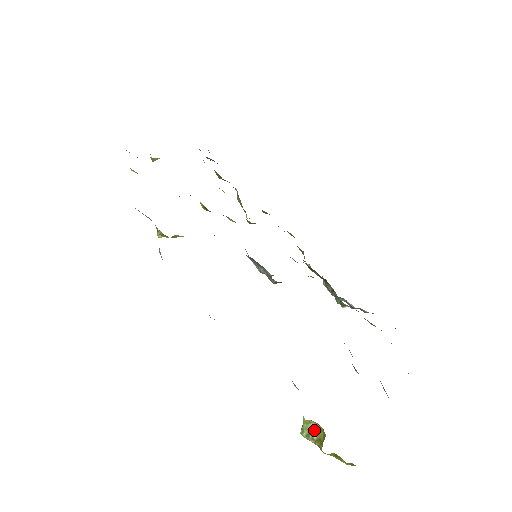
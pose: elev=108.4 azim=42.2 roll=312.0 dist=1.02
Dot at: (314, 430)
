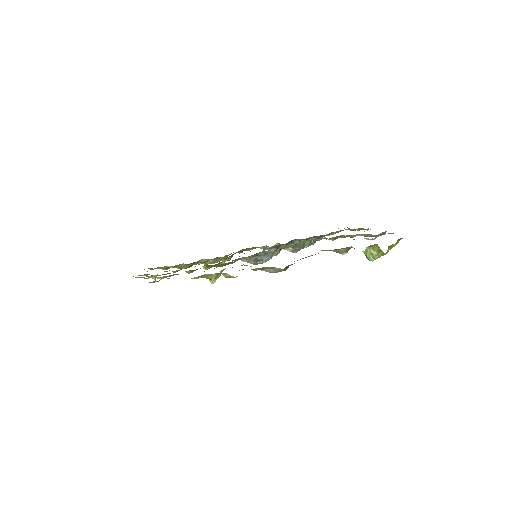
Dot at: (372, 251)
